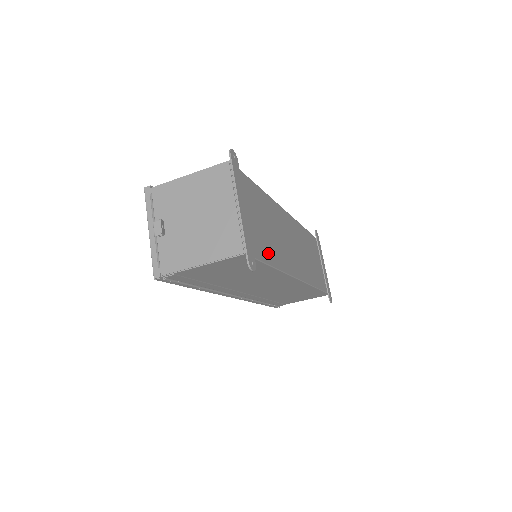
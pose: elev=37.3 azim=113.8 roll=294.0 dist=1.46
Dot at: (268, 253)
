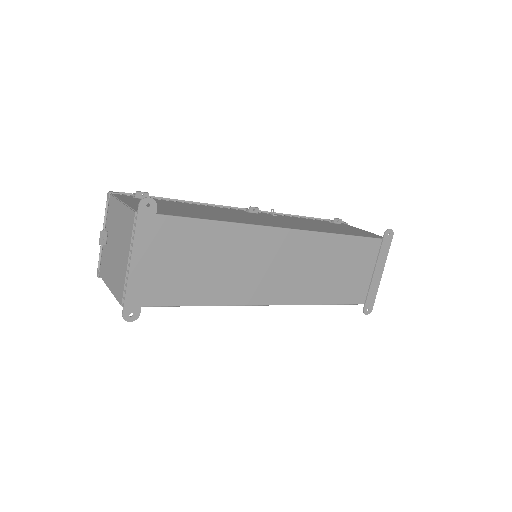
Dot at: (189, 294)
